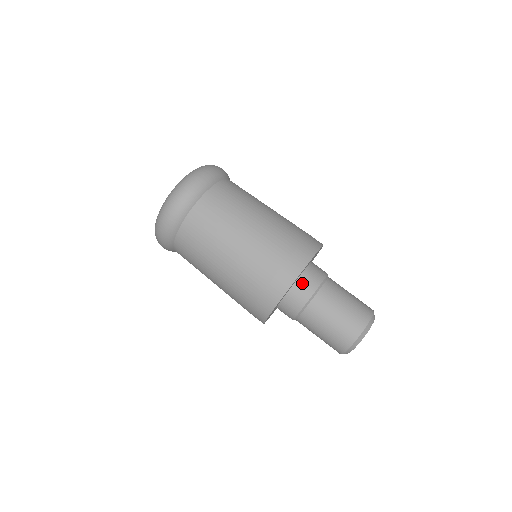
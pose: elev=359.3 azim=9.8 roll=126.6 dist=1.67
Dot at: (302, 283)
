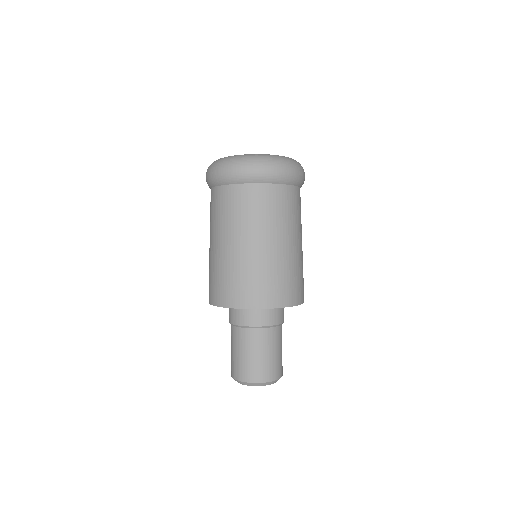
Dot at: (250, 312)
